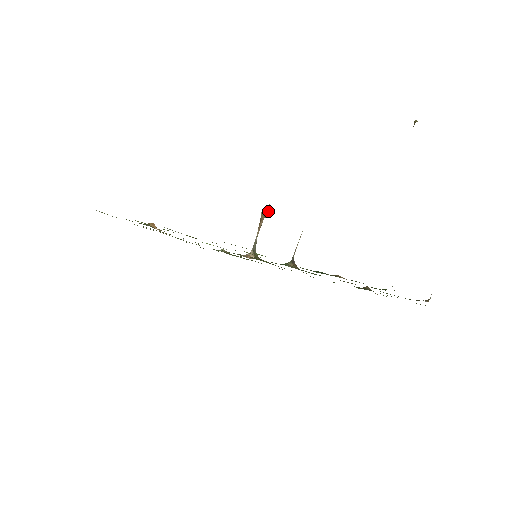
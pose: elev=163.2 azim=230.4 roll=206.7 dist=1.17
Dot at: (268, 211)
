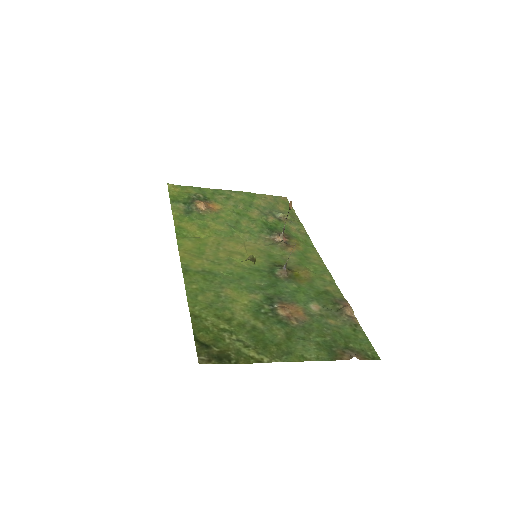
Dot at: (290, 206)
